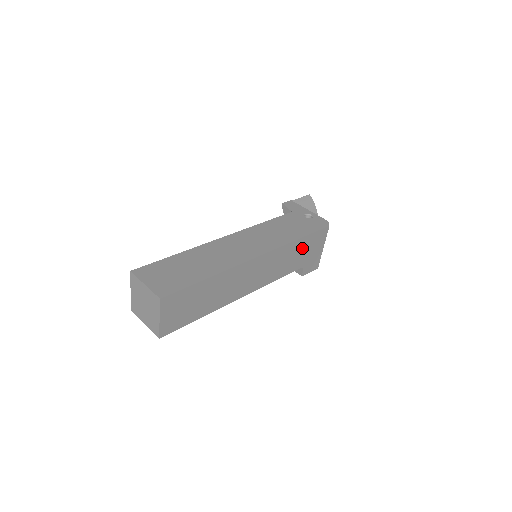
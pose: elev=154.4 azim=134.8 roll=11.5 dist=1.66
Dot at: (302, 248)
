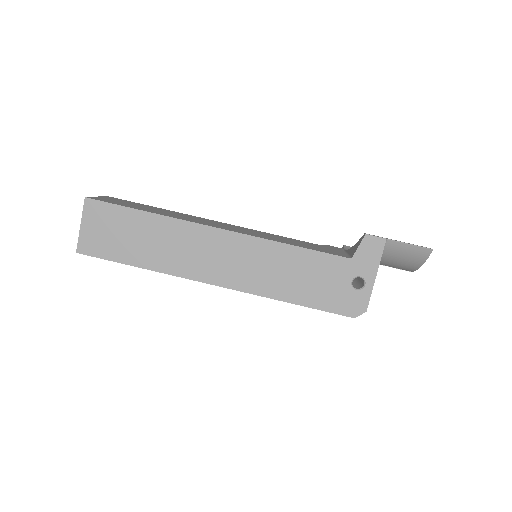
Dot at: occluded
